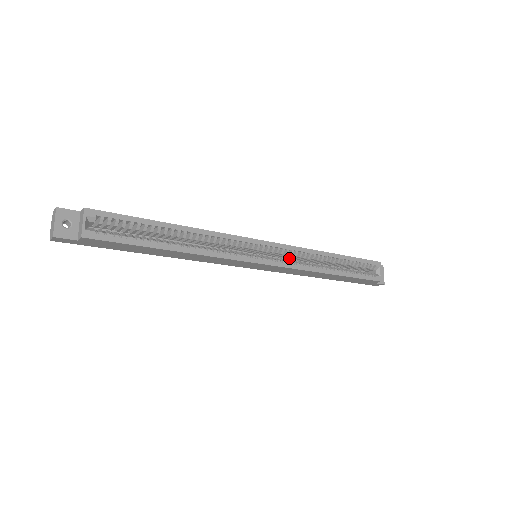
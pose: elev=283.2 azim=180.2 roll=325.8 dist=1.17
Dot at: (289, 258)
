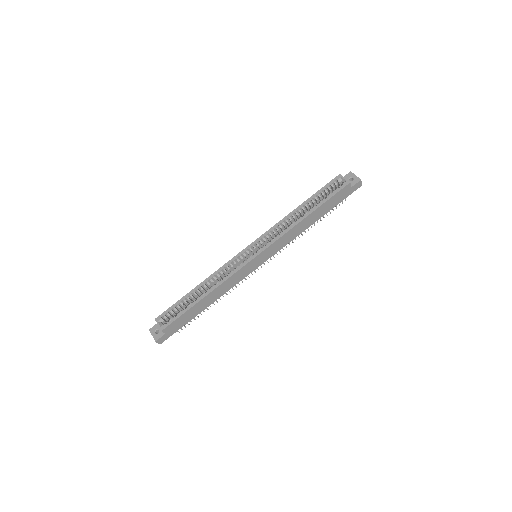
Dot at: occluded
